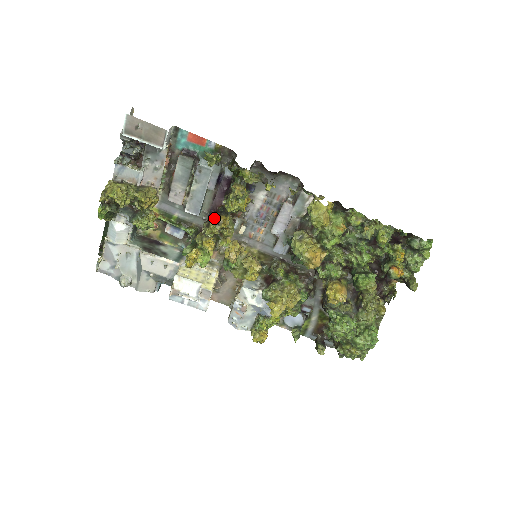
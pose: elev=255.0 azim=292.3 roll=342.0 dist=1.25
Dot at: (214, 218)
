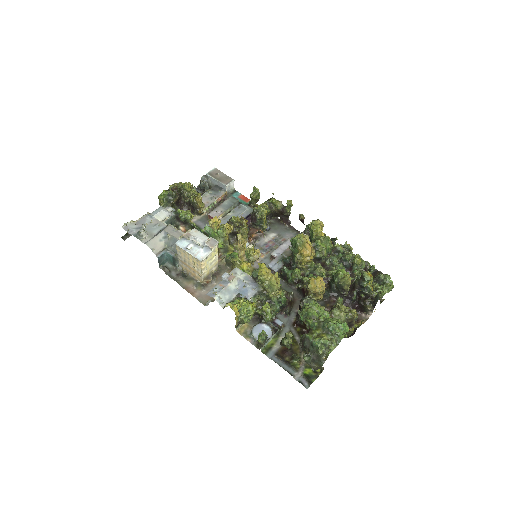
Dot at: (240, 219)
